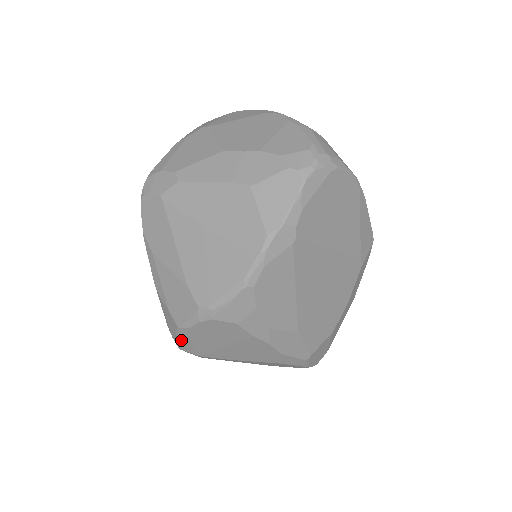
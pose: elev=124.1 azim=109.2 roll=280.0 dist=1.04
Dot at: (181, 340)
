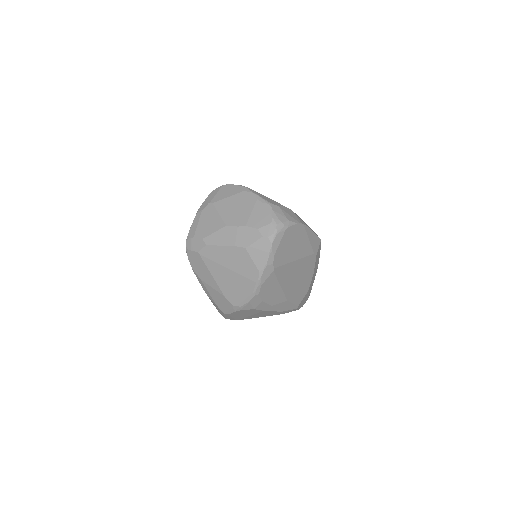
Dot at: (227, 317)
